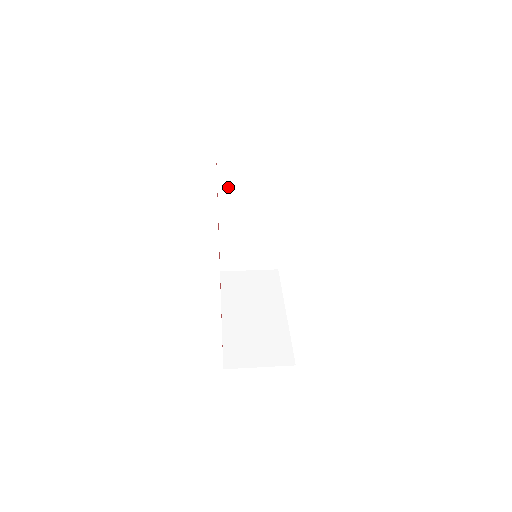
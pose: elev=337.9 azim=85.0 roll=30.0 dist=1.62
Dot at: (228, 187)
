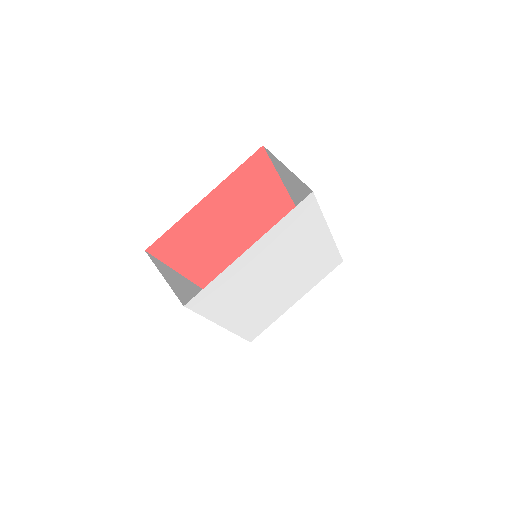
Dot at: (285, 179)
